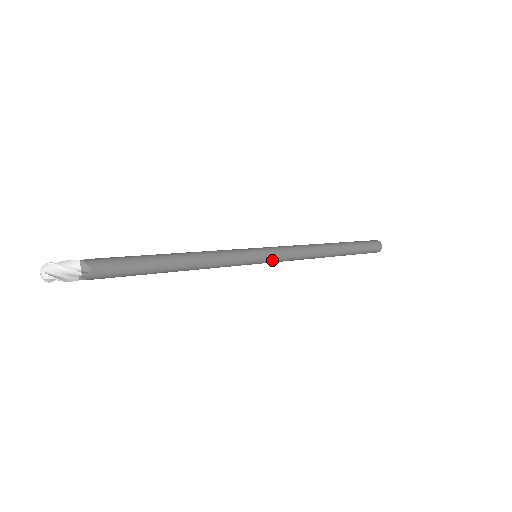
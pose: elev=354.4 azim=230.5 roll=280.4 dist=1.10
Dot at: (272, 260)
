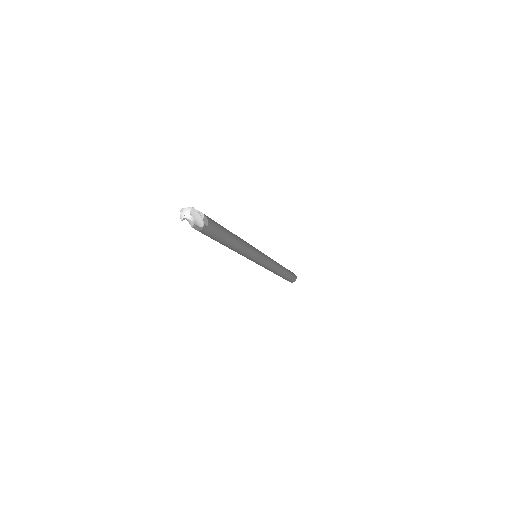
Dot at: (262, 263)
